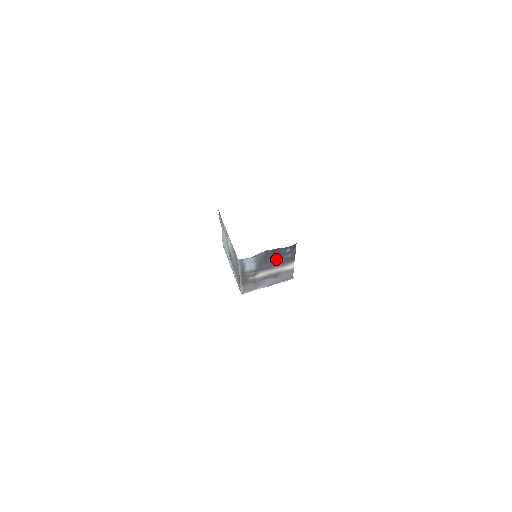
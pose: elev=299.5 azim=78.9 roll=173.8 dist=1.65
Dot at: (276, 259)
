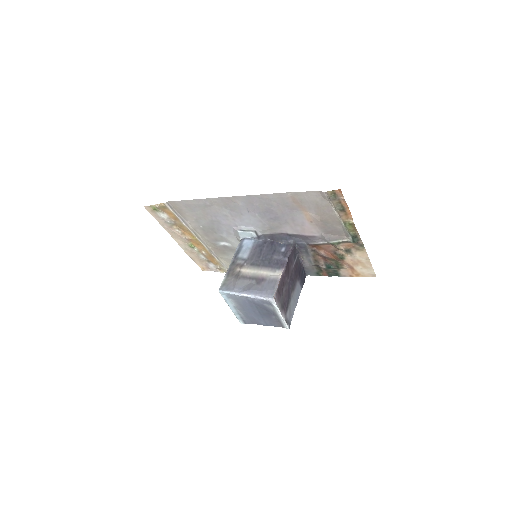
Dot at: (269, 257)
